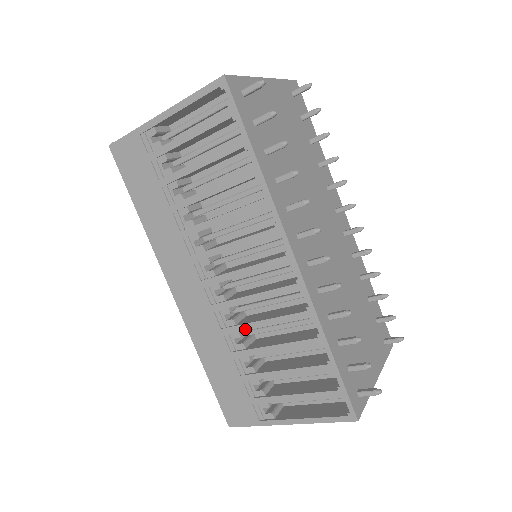
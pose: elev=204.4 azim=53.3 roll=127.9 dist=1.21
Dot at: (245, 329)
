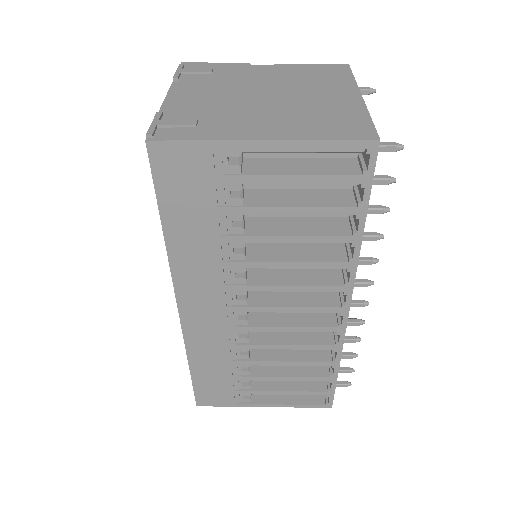
Dot at: (260, 348)
